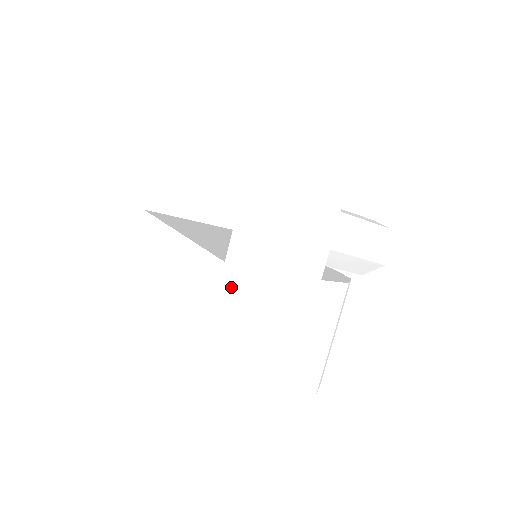
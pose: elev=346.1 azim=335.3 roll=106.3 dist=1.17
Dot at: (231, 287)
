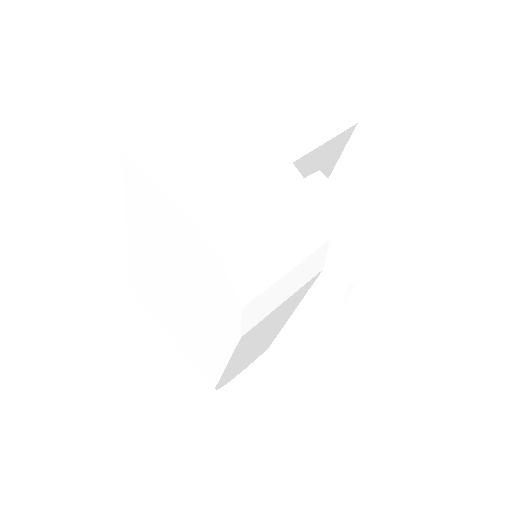
Dot at: (217, 115)
